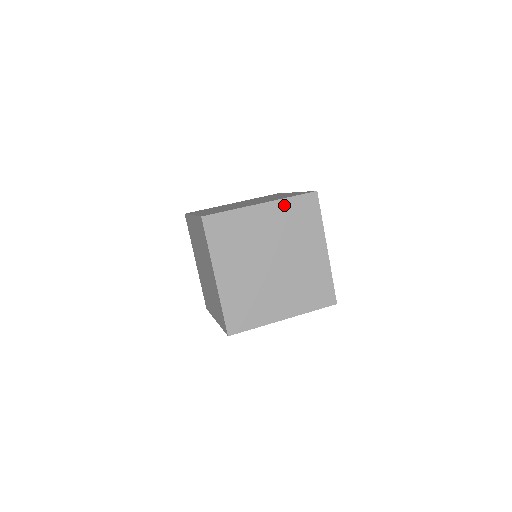
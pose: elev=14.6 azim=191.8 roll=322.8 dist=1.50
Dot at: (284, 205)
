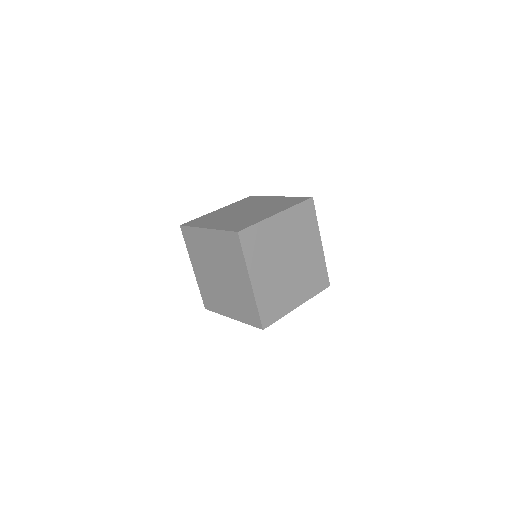
Dot at: (219, 235)
